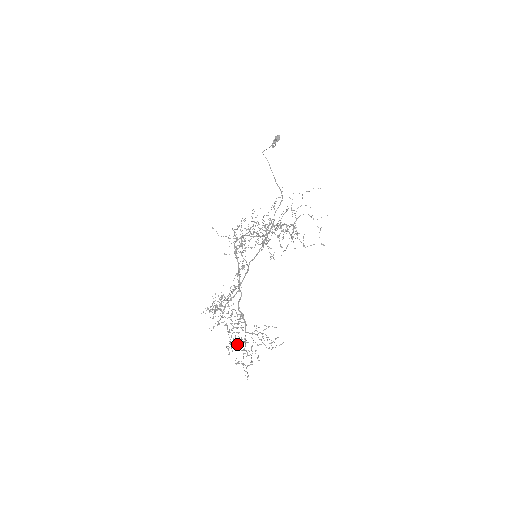
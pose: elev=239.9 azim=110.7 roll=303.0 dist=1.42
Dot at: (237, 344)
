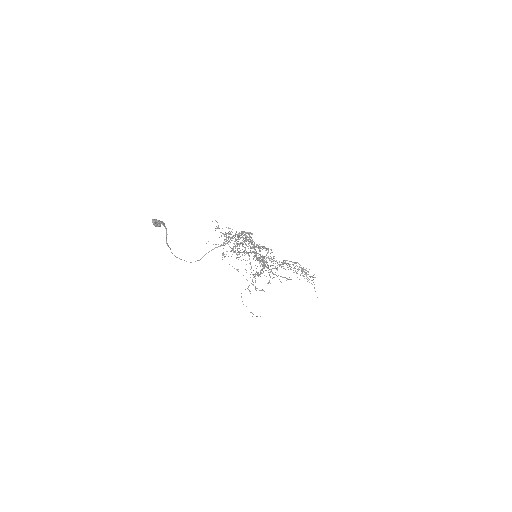
Dot at: (293, 265)
